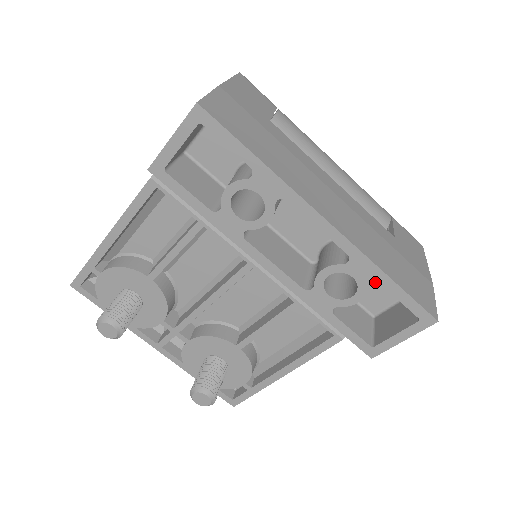
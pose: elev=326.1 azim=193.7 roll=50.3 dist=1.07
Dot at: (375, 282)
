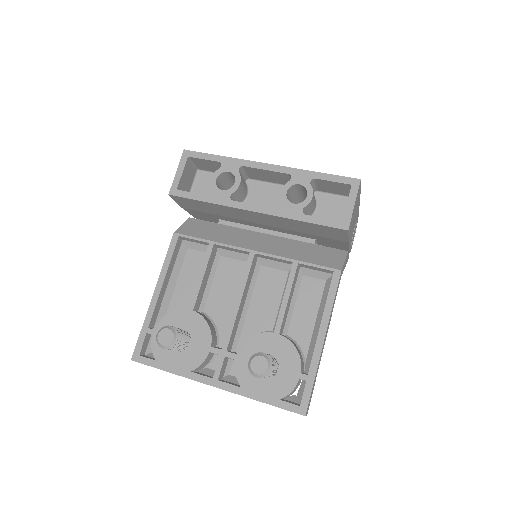
Dot at: (326, 208)
